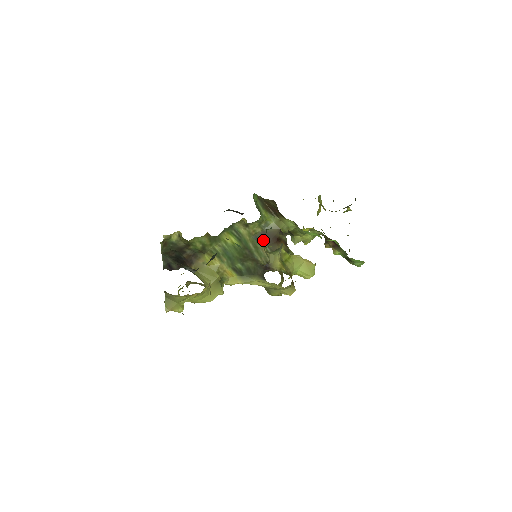
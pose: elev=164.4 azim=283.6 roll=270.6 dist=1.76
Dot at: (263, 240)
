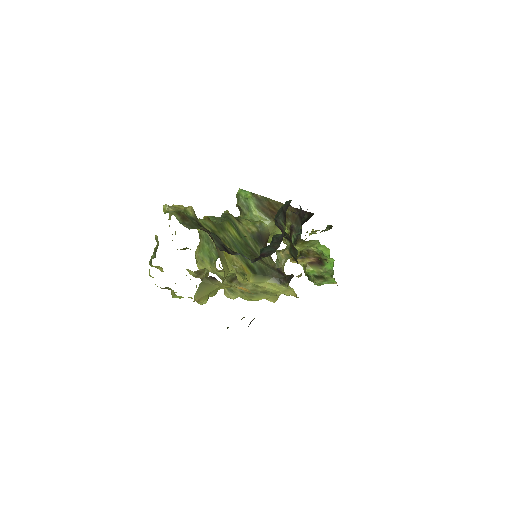
Dot at: (259, 241)
